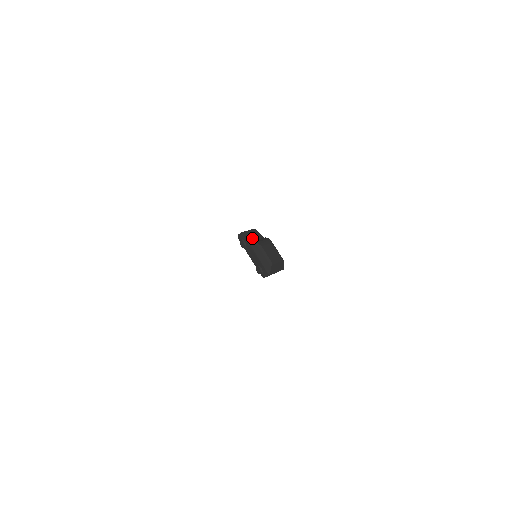
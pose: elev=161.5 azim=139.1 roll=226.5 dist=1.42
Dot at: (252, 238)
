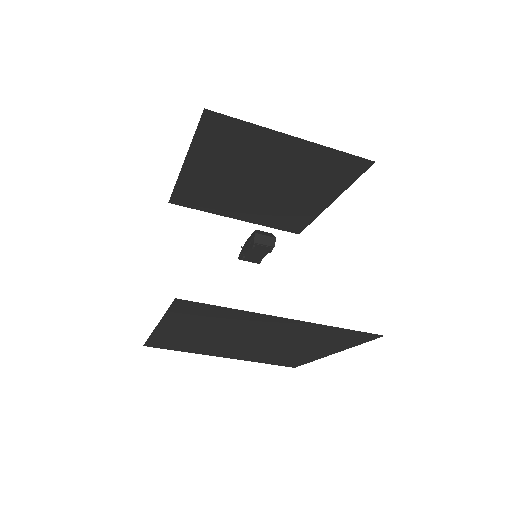
Dot at: occluded
